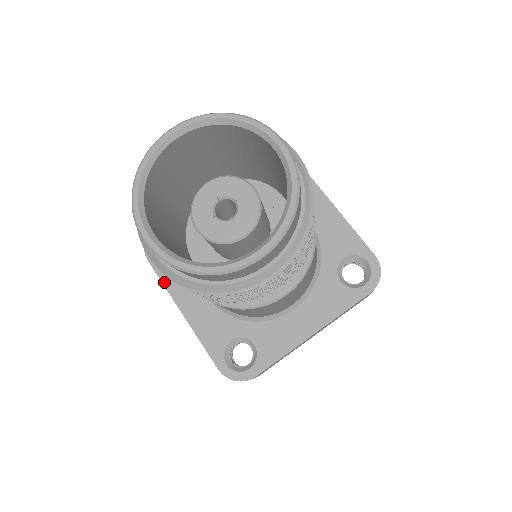
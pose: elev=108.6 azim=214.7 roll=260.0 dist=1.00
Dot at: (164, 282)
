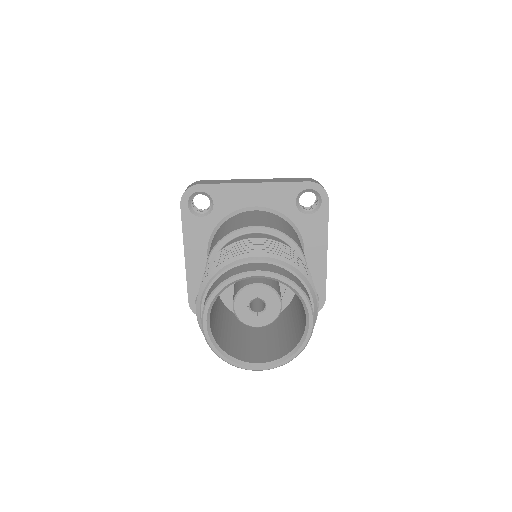
Dot at: occluded
